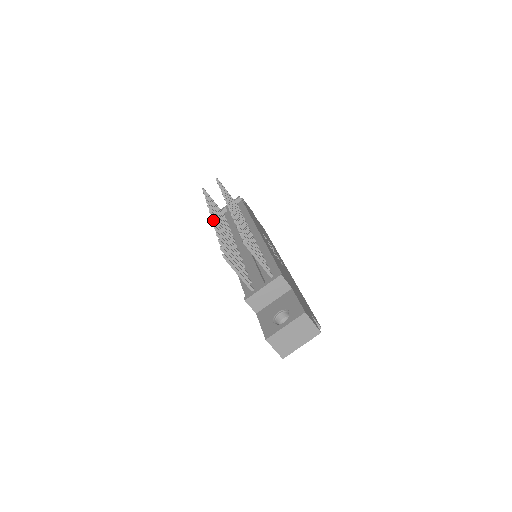
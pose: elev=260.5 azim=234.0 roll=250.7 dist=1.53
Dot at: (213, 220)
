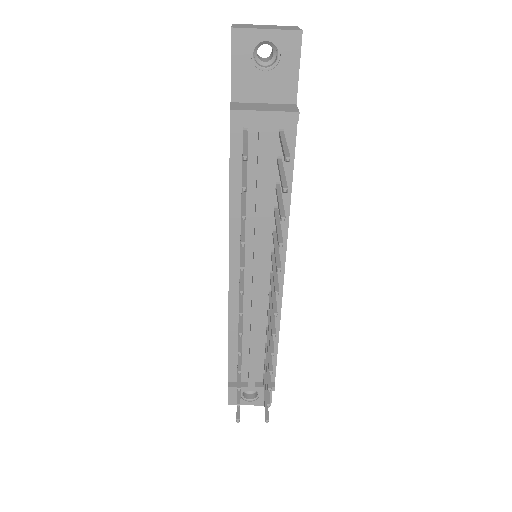
Dot at: occluded
